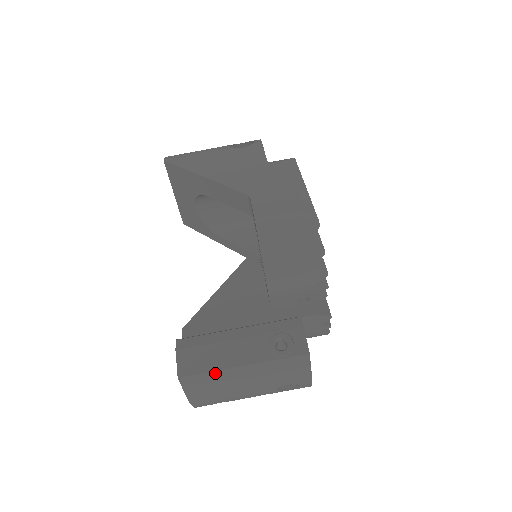
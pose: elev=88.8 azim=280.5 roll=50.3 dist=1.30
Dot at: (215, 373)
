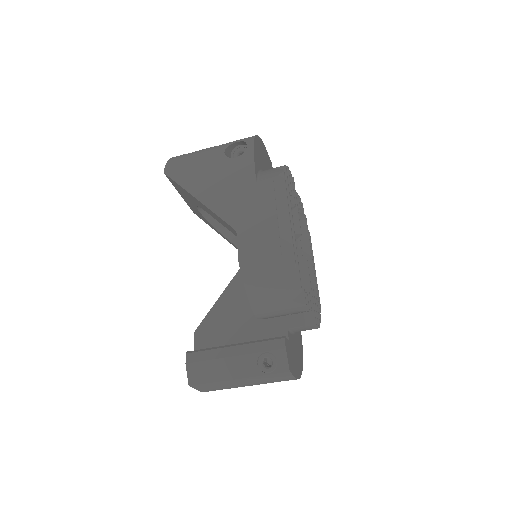
Dot at: (217, 382)
